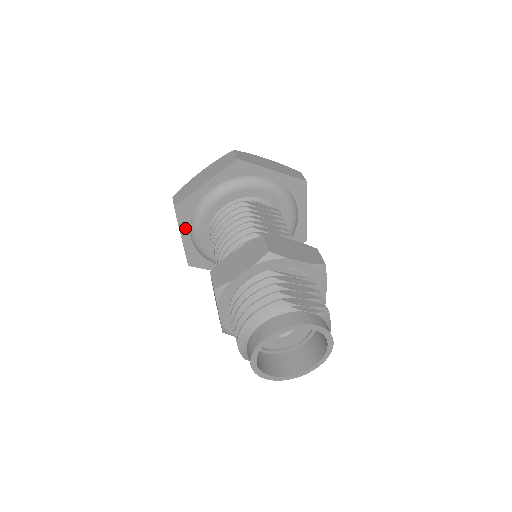
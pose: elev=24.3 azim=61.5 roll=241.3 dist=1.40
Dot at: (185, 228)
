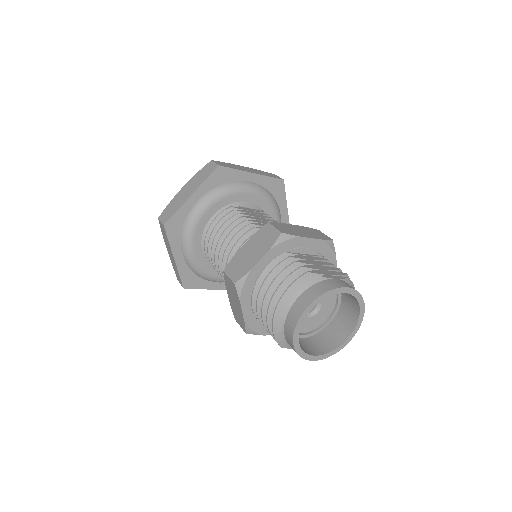
Dot at: (176, 247)
